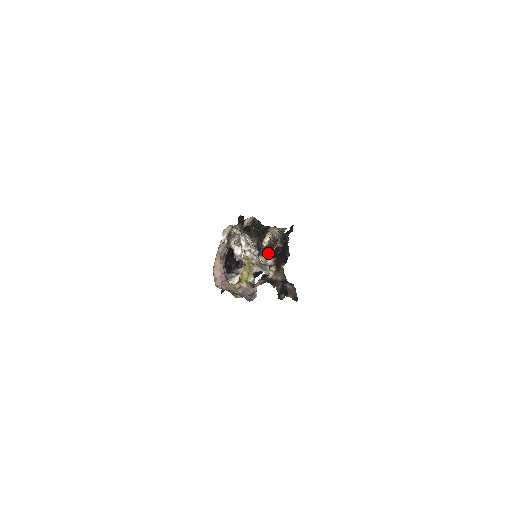
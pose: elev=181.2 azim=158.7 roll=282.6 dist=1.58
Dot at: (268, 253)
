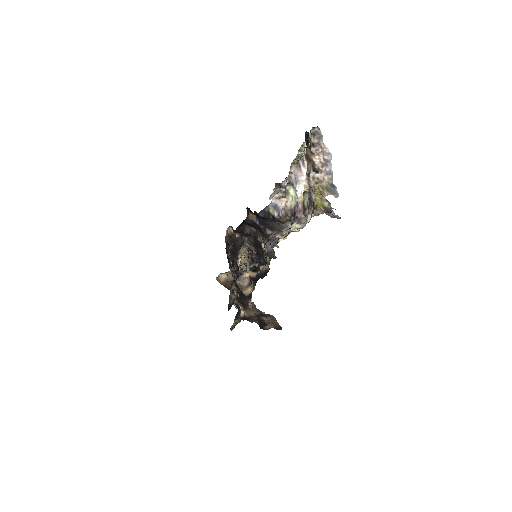
Dot at: occluded
